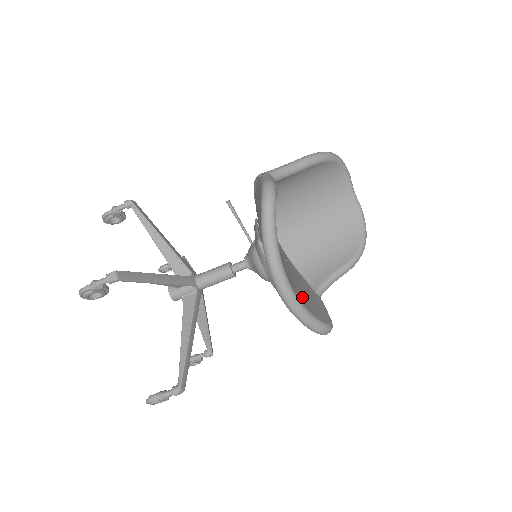
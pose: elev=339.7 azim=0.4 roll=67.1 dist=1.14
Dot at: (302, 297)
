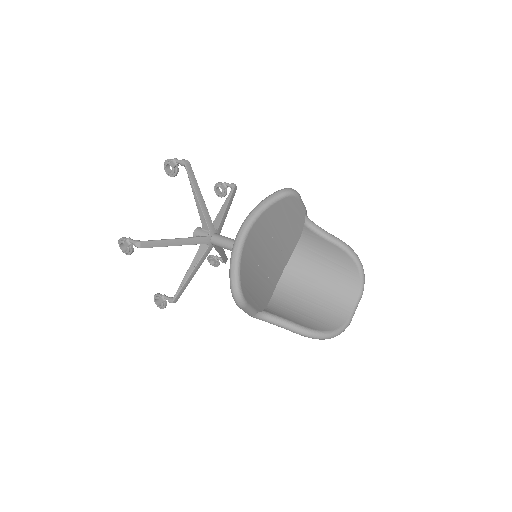
Dot at: (248, 266)
